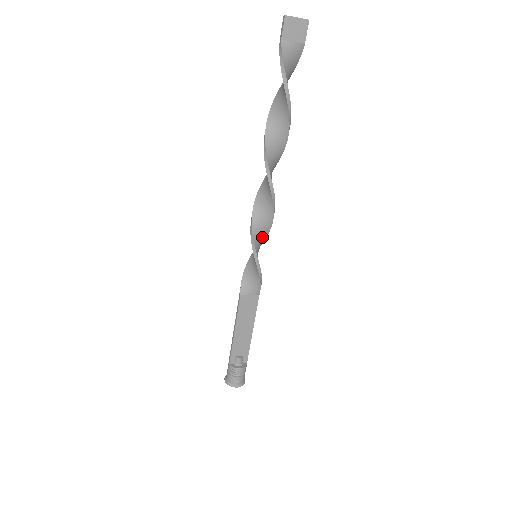
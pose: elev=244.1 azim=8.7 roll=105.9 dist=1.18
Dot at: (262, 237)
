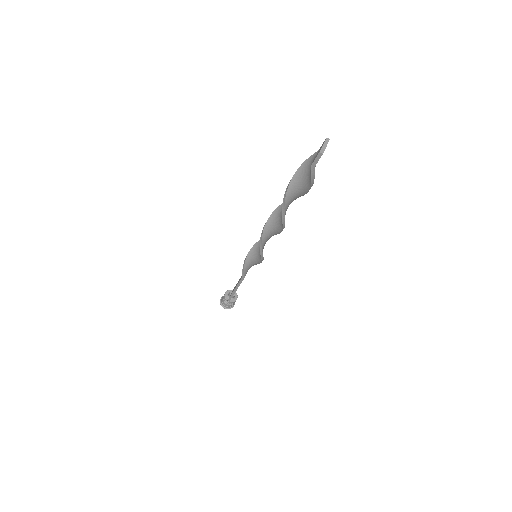
Dot at: occluded
